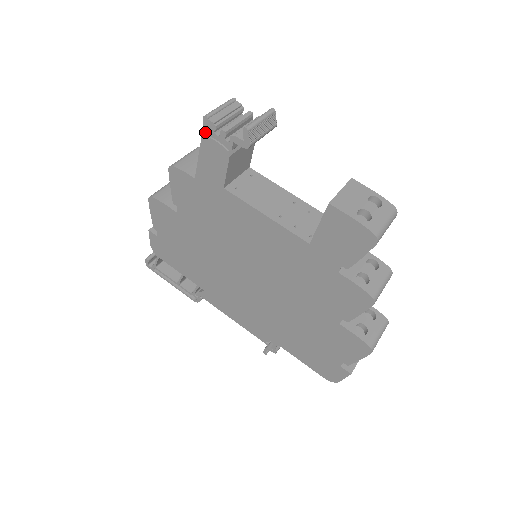
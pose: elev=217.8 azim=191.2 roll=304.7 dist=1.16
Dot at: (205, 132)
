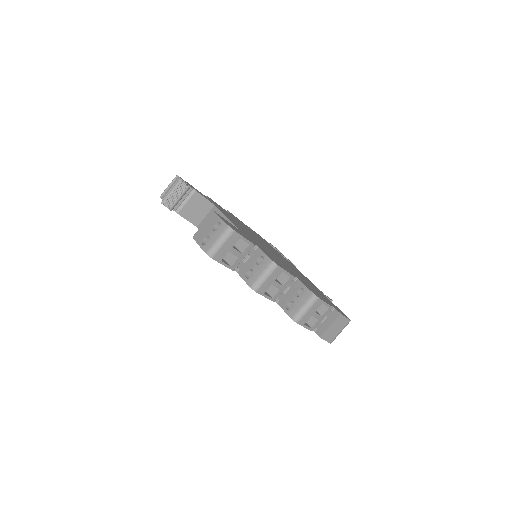
Dot at: occluded
